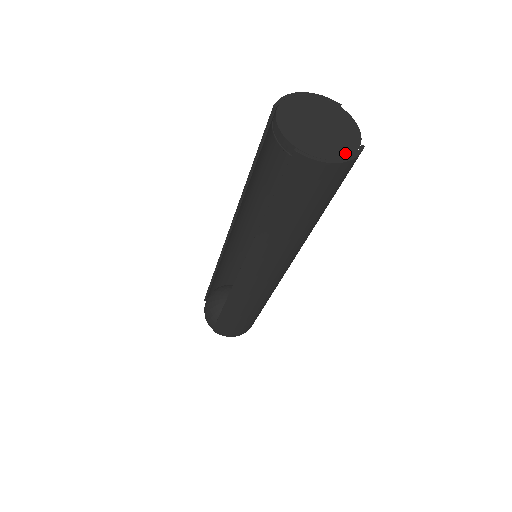
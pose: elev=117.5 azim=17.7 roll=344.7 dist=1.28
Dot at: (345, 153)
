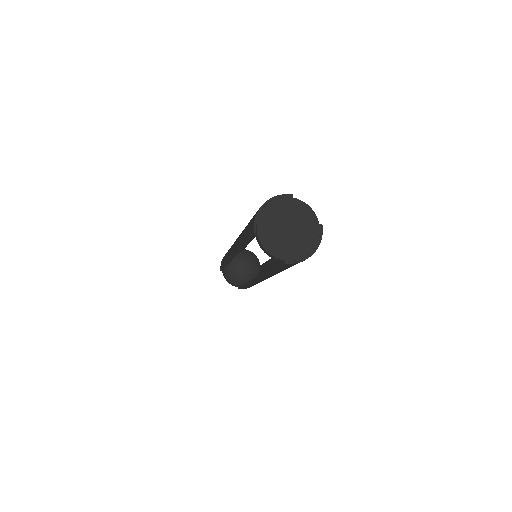
Dot at: (314, 242)
